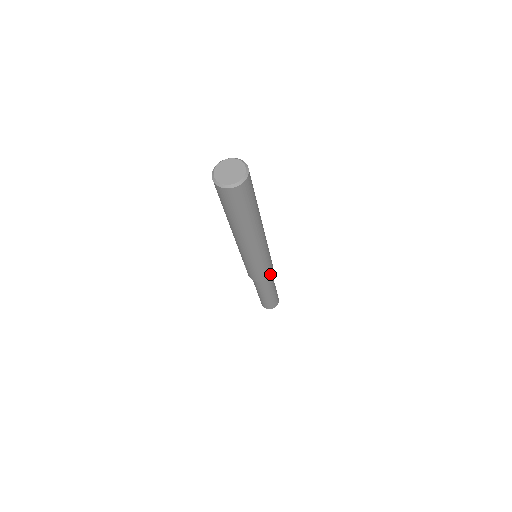
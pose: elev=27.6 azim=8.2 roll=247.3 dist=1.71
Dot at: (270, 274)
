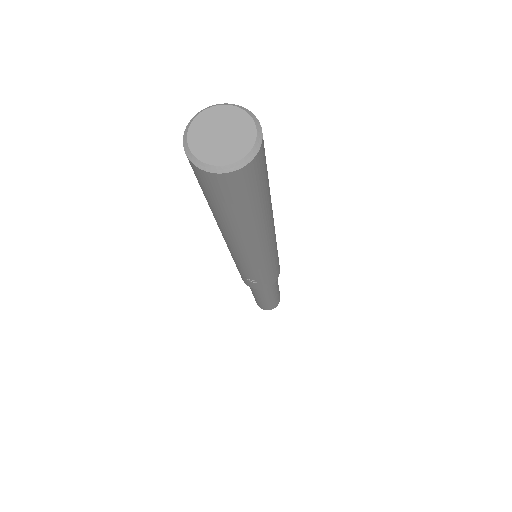
Dot at: occluded
